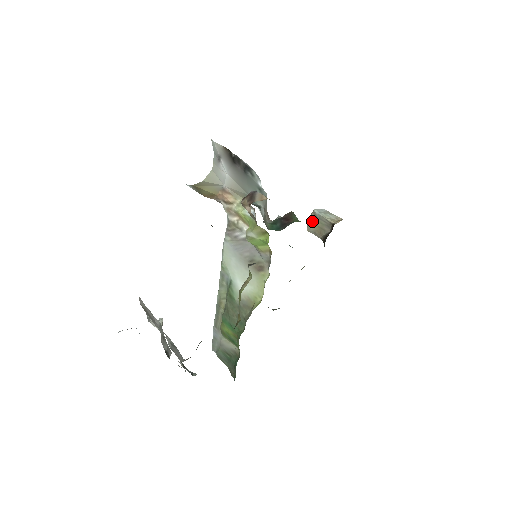
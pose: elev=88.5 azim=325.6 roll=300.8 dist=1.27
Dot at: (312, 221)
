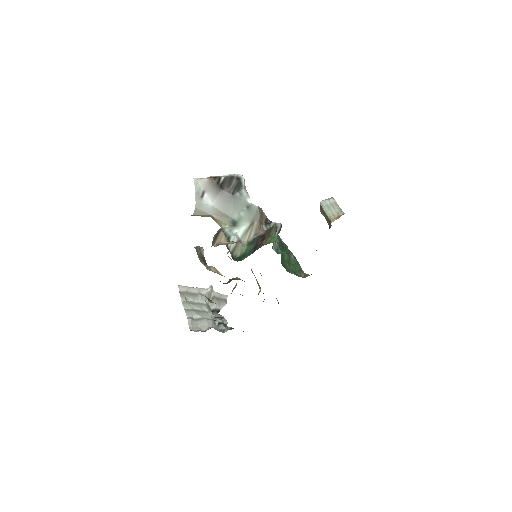
Dot at: (321, 211)
